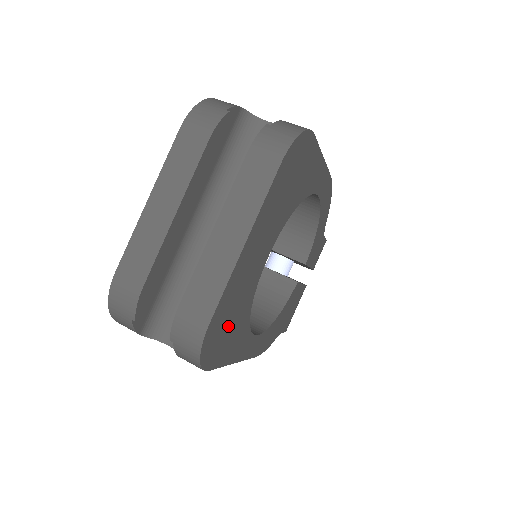
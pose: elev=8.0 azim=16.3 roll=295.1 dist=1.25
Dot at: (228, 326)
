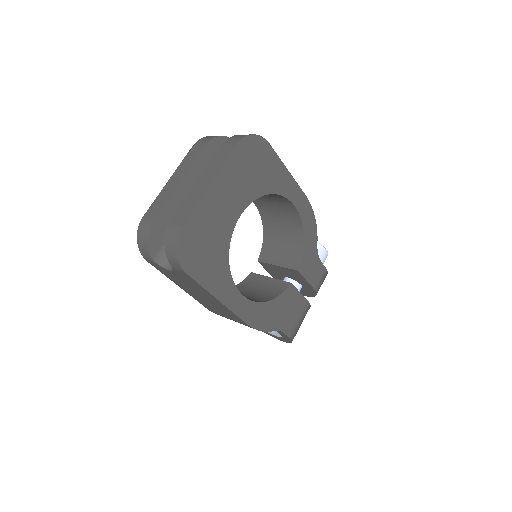
Dot at: (204, 247)
